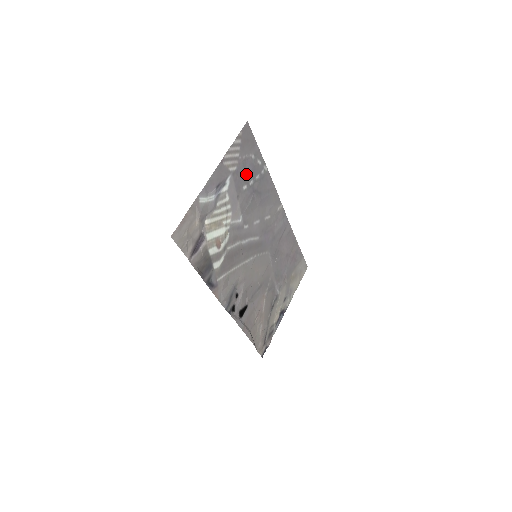
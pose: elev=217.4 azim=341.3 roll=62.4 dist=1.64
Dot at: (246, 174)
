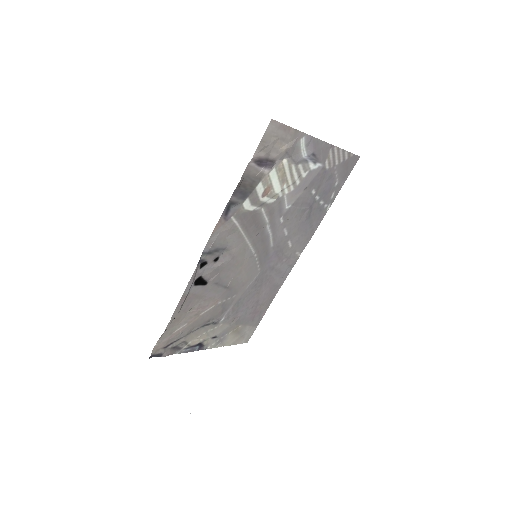
Dot at: (323, 185)
